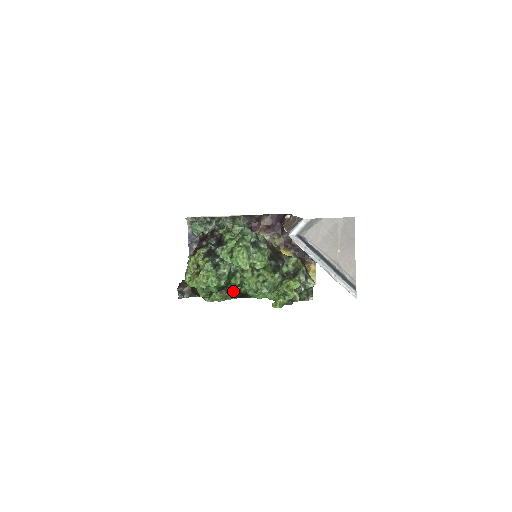
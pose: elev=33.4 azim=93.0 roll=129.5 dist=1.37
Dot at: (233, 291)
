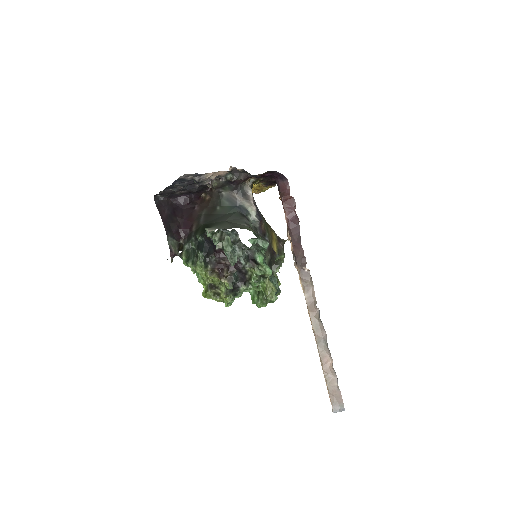
Dot at: occluded
